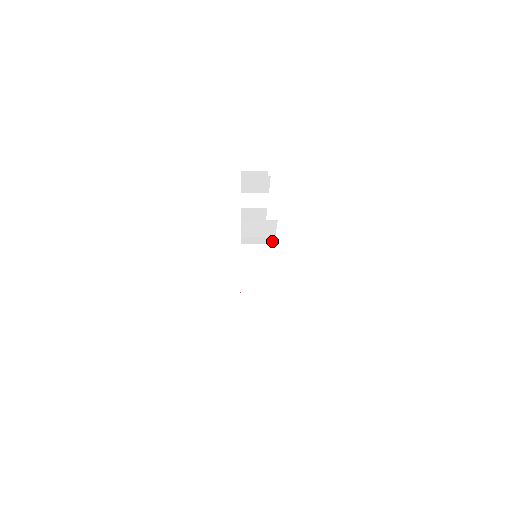
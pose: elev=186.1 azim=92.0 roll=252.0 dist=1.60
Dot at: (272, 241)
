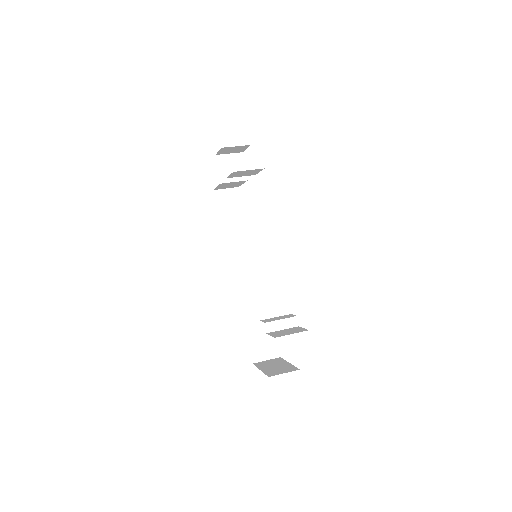
Dot at: occluded
